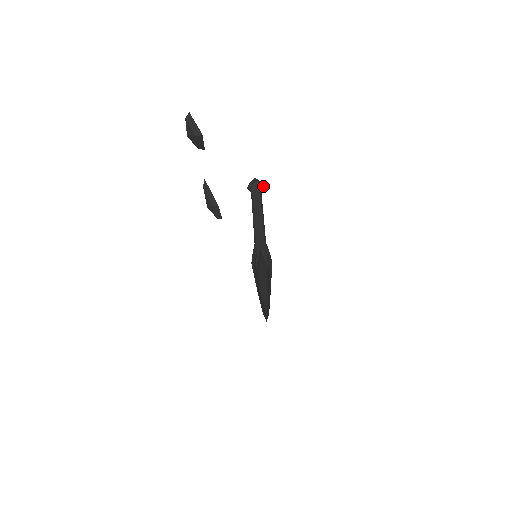
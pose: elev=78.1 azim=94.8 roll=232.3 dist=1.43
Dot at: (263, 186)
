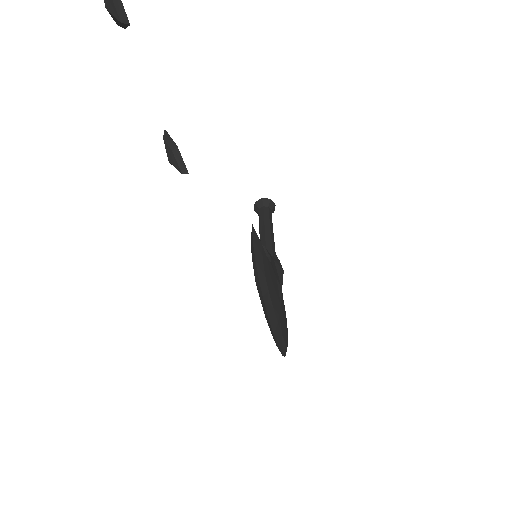
Dot at: (273, 204)
